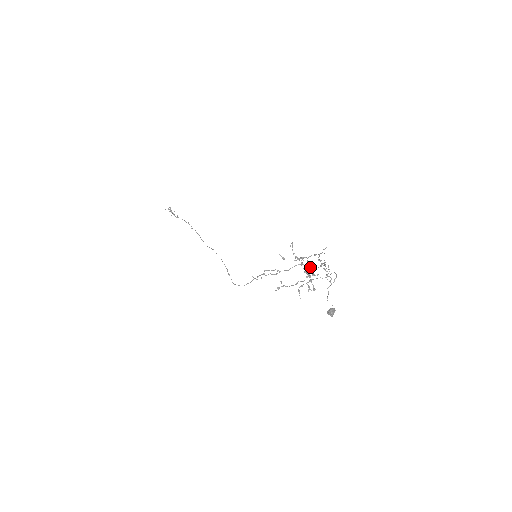
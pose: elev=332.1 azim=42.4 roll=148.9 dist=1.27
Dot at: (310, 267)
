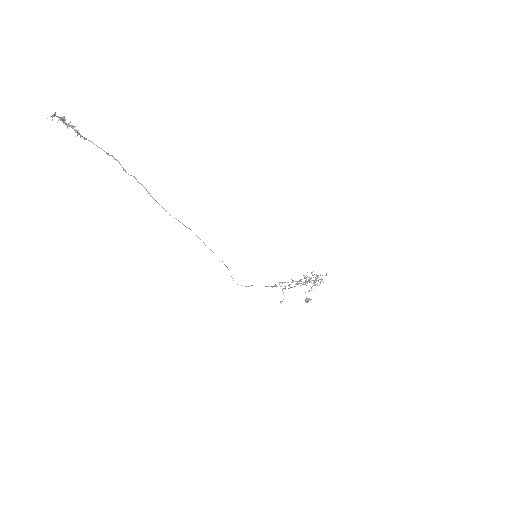
Dot at: occluded
